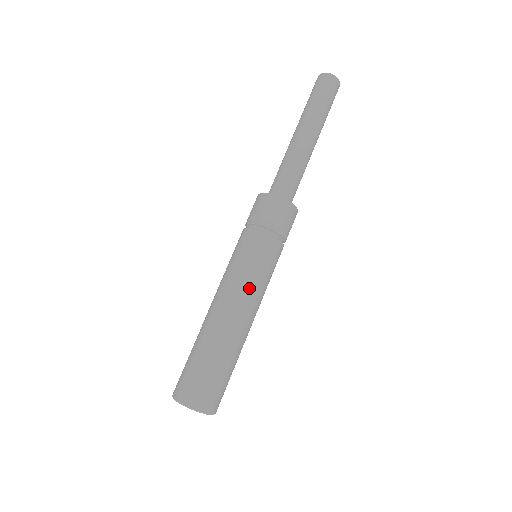
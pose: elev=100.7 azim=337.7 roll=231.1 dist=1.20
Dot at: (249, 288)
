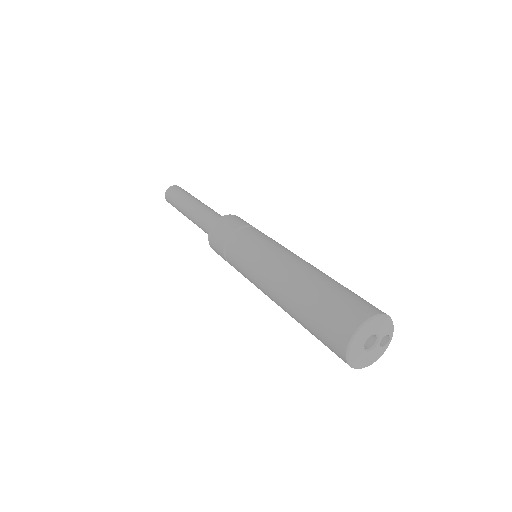
Dot at: (275, 249)
